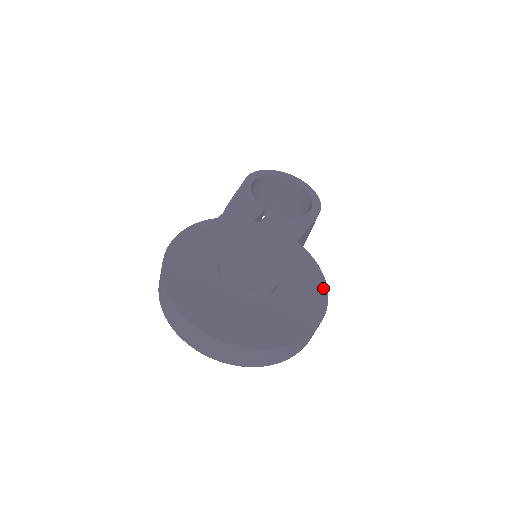
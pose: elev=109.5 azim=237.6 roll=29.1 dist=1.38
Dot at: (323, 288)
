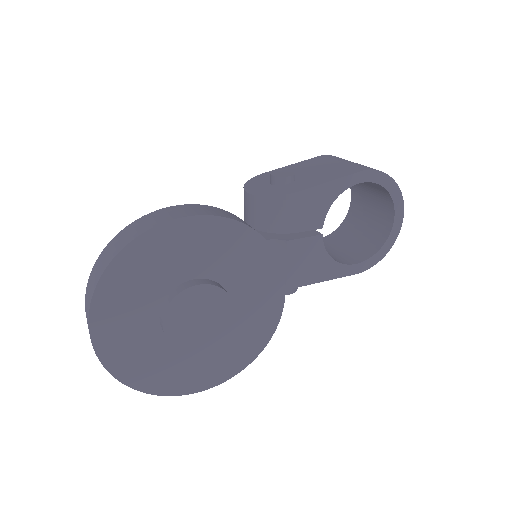
Dot at: (241, 366)
